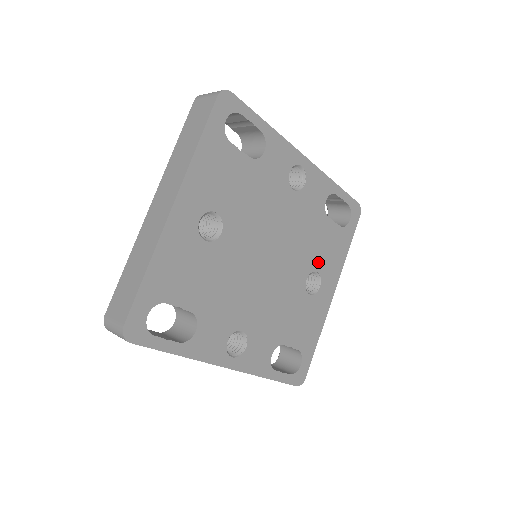
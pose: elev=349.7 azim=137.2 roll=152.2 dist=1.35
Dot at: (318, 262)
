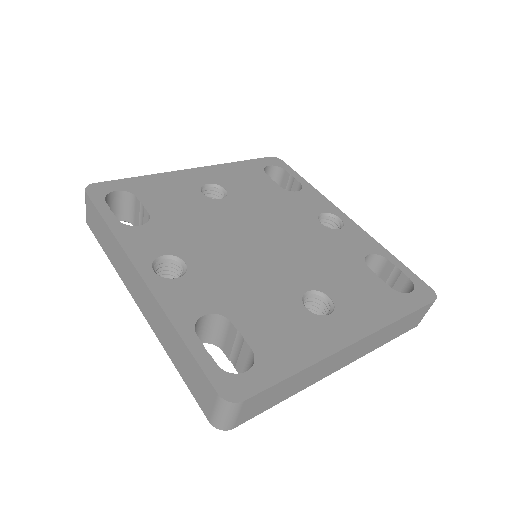
Dot at: (336, 291)
